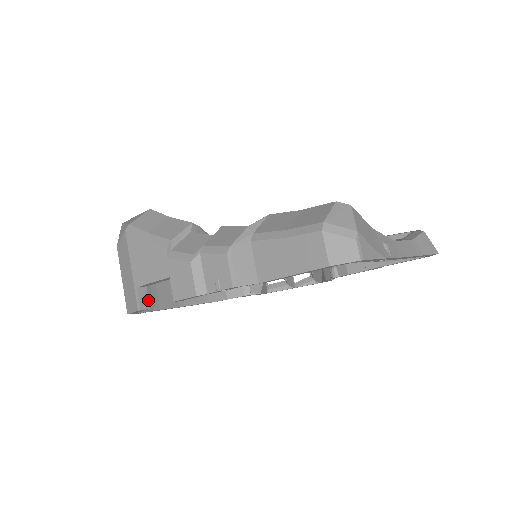
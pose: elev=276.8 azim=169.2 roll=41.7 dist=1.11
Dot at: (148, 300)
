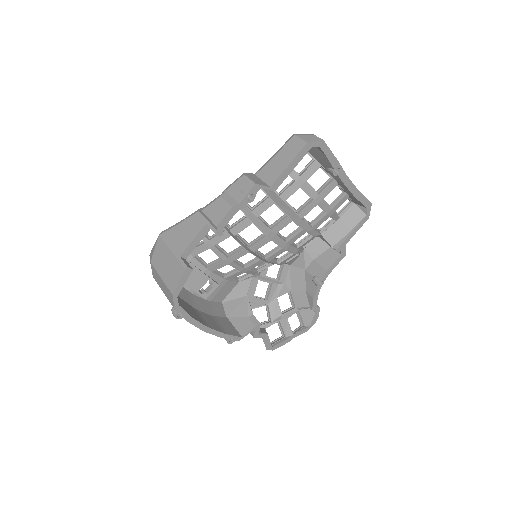
Dot at: (190, 266)
